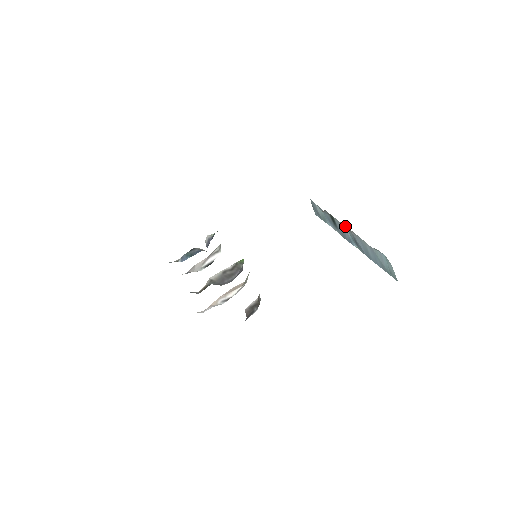
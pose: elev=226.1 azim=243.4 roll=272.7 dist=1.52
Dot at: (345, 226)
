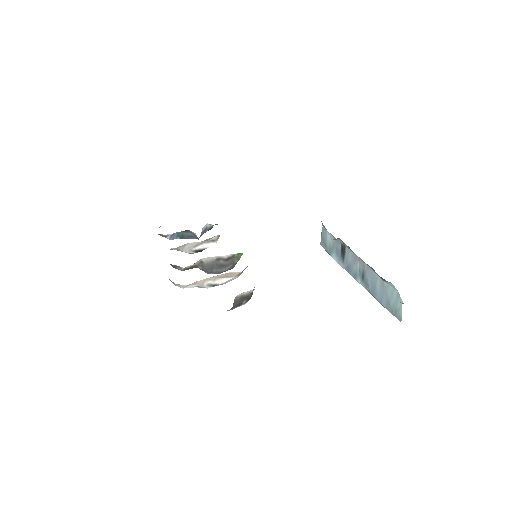
Dot at: (358, 257)
